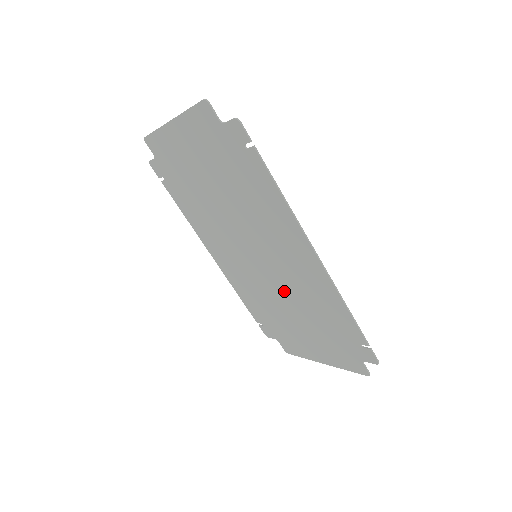
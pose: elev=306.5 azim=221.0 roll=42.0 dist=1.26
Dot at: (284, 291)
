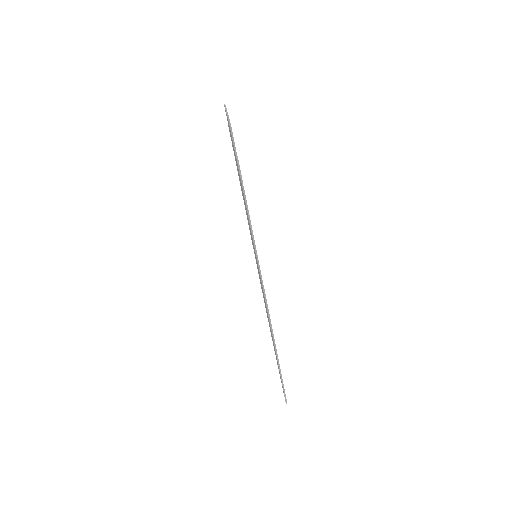
Dot at: occluded
